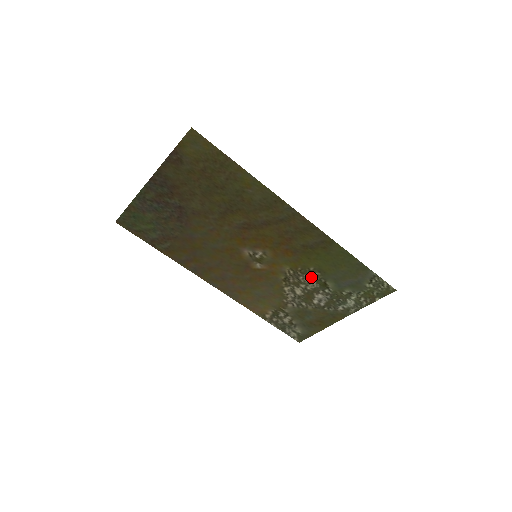
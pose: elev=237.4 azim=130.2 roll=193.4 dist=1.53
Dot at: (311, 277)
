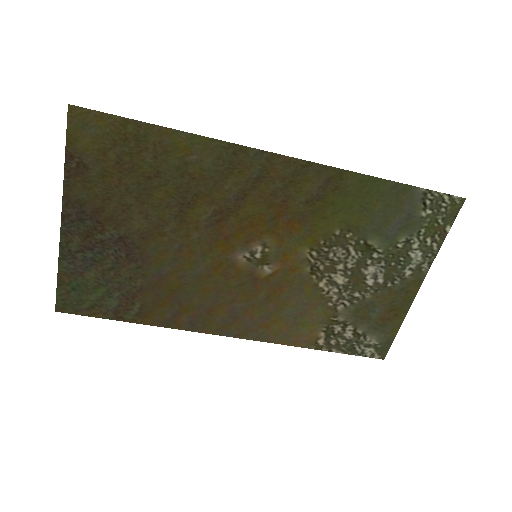
Dot at: (343, 246)
